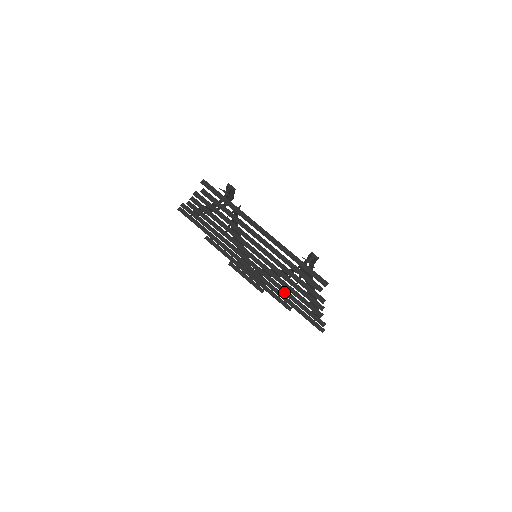
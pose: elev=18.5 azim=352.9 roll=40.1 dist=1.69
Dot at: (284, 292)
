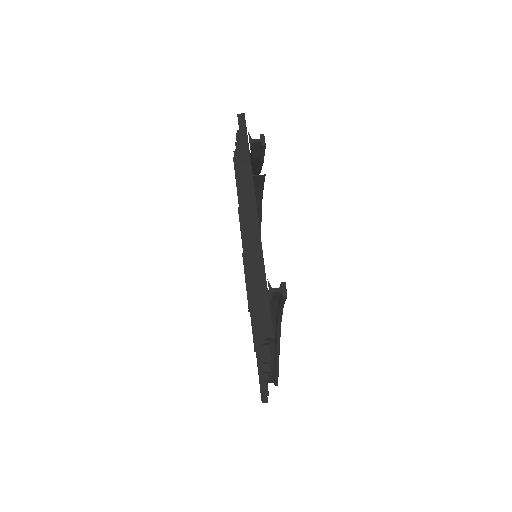
Dot at: occluded
